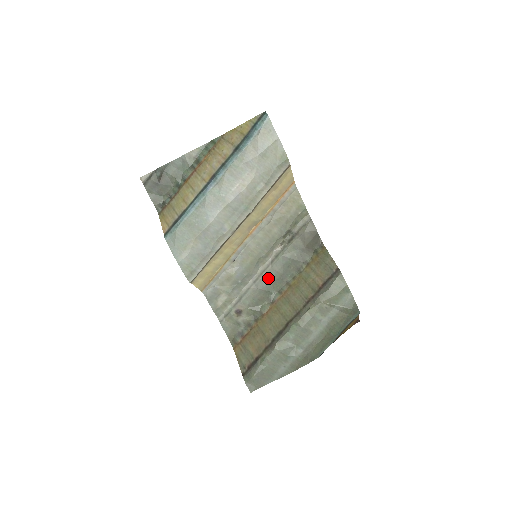
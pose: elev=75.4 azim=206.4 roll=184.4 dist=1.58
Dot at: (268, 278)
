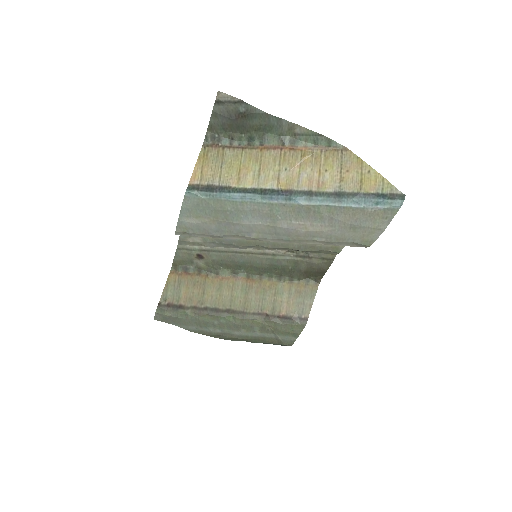
Dot at: (250, 260)
